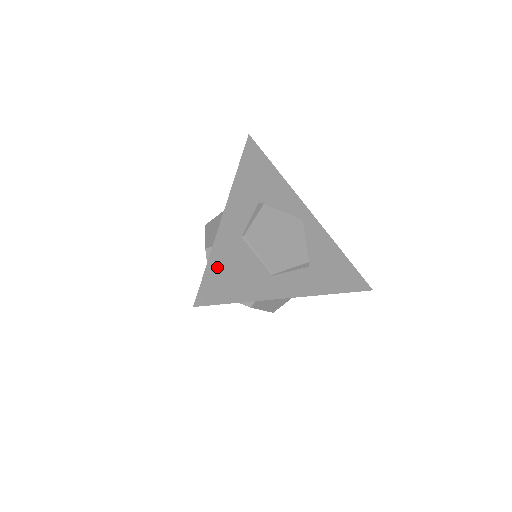
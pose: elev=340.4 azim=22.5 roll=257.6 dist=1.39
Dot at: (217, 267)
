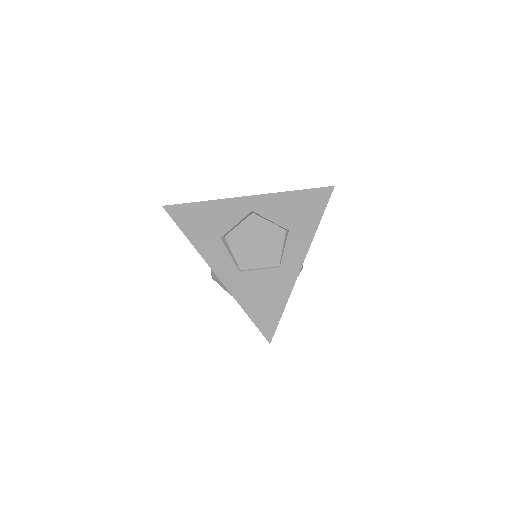
Dot at: (252, 307)
